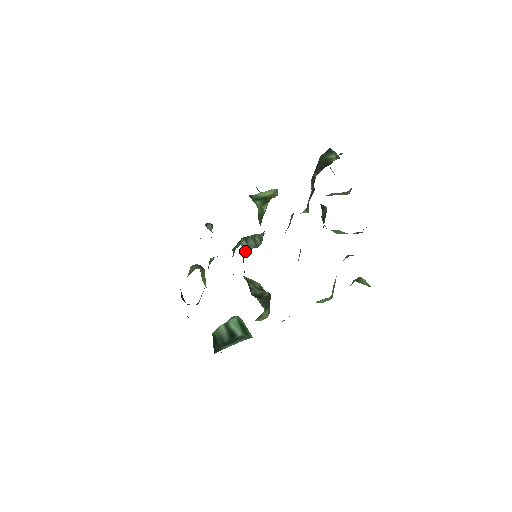
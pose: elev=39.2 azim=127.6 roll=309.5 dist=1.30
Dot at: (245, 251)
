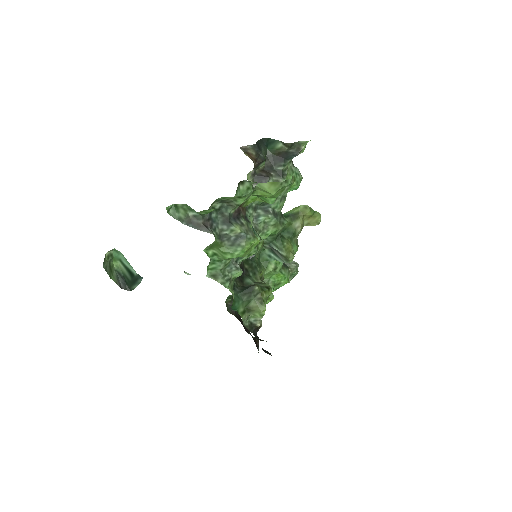
Dot at: occluded
